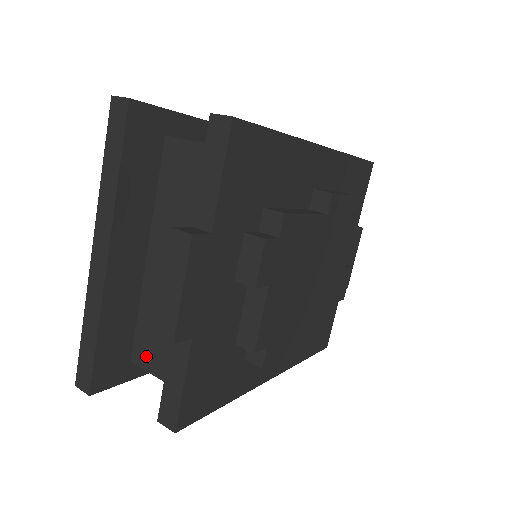
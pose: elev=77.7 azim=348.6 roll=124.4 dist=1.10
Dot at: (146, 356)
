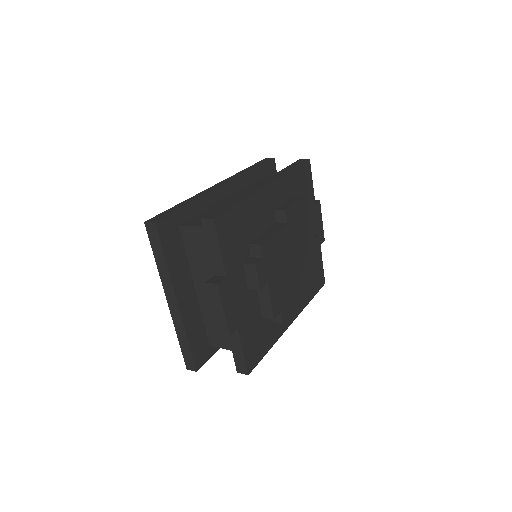
Dot at: (217, 341)
